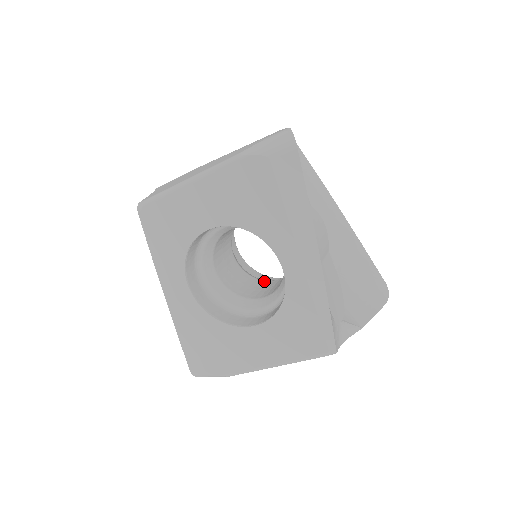
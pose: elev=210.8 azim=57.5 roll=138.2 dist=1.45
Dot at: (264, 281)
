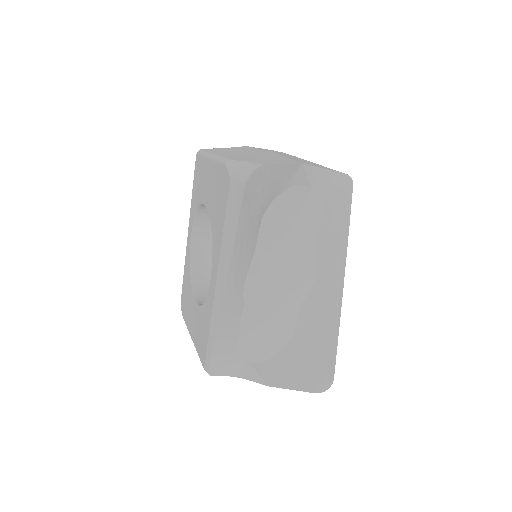
Dot at: occluded
